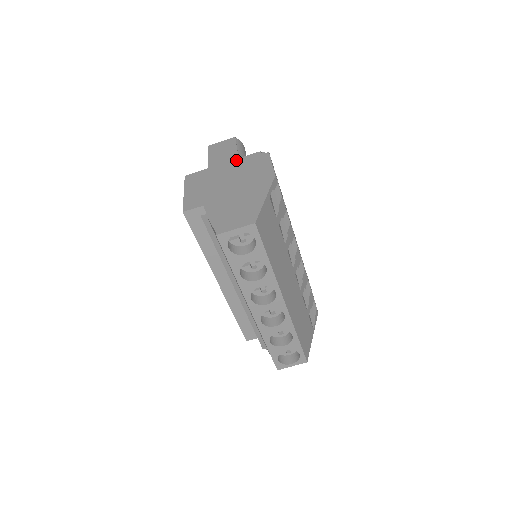
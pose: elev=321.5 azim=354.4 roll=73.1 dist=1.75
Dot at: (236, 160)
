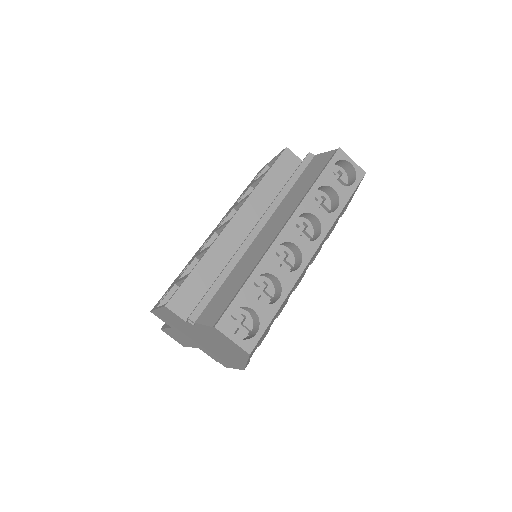
Dot at: occluded
